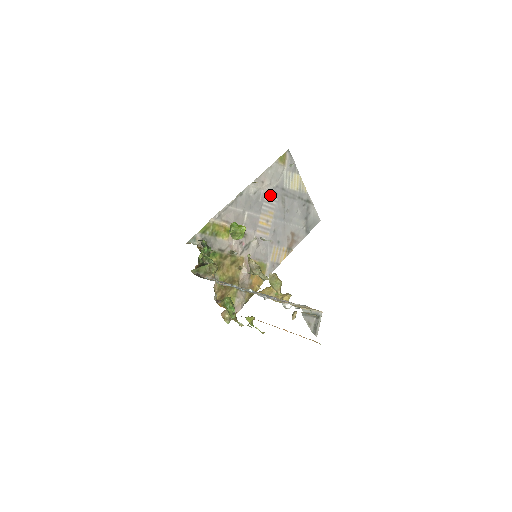
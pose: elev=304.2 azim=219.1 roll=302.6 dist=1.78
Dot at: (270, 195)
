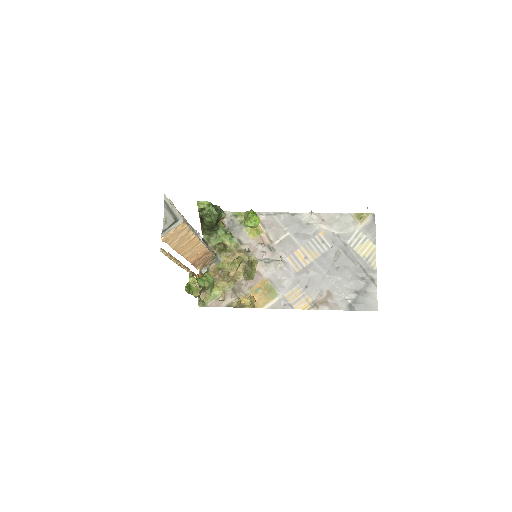
Dot at: (325, 238)
